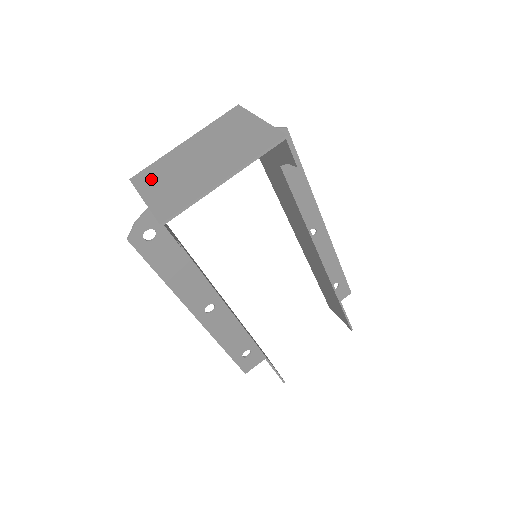
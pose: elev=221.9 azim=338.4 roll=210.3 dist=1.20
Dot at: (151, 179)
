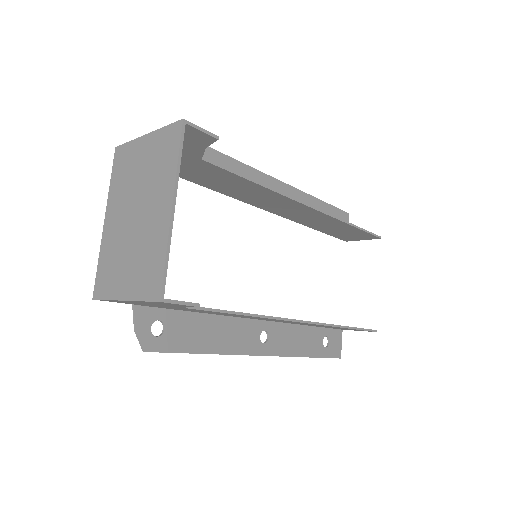
Dot at: (110, 278)
